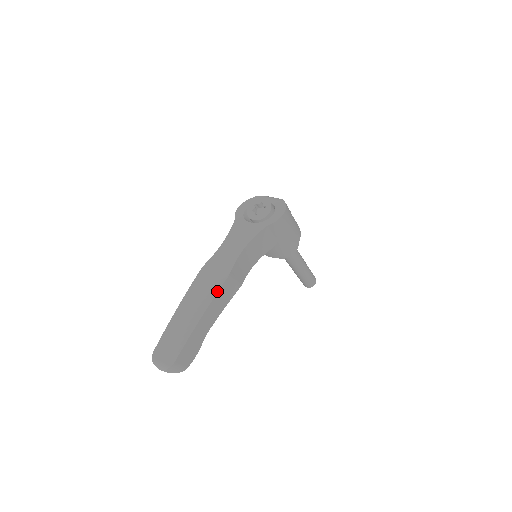
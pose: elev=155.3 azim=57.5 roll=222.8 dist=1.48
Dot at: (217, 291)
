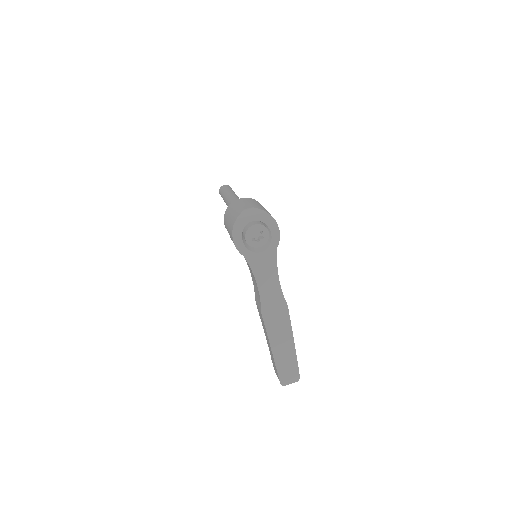
Dot at: (290, 322)
